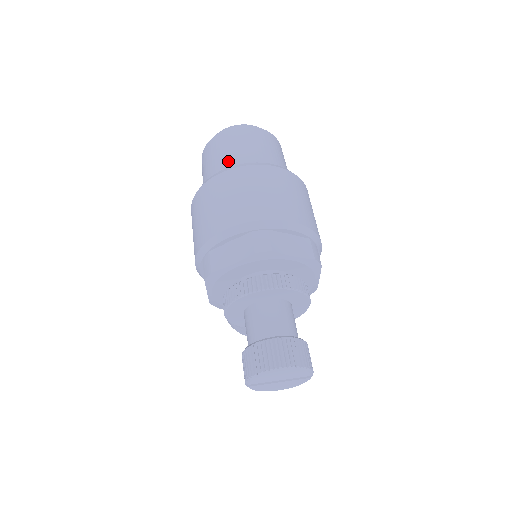
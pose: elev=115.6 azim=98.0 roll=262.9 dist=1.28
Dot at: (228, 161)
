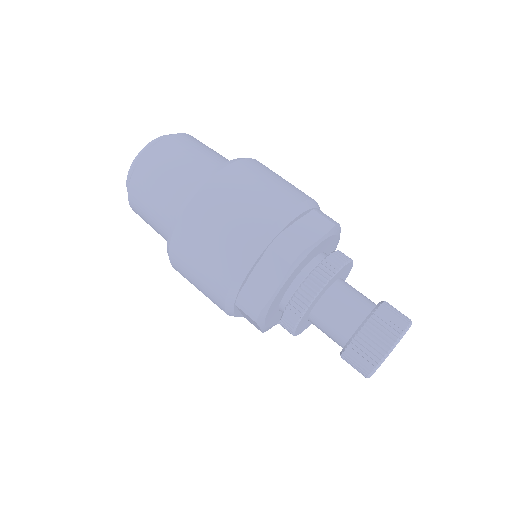
Dot at: (172, 193)
